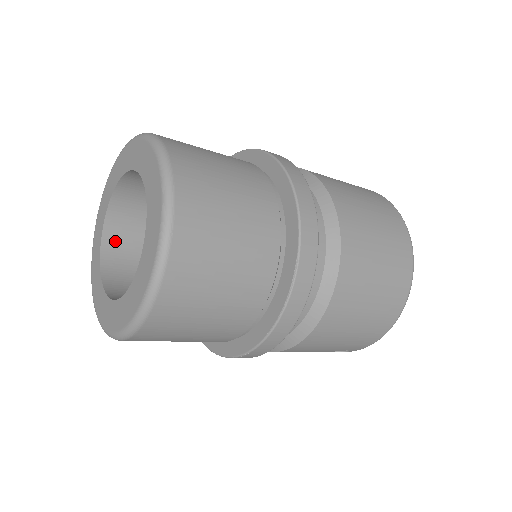
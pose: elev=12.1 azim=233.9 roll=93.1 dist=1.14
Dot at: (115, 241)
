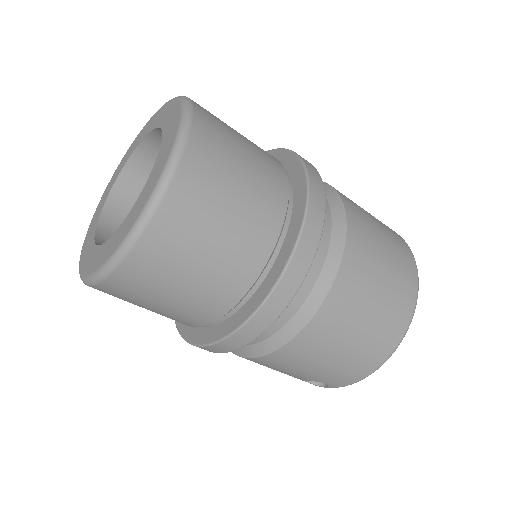
Dot at: (122, 200)
